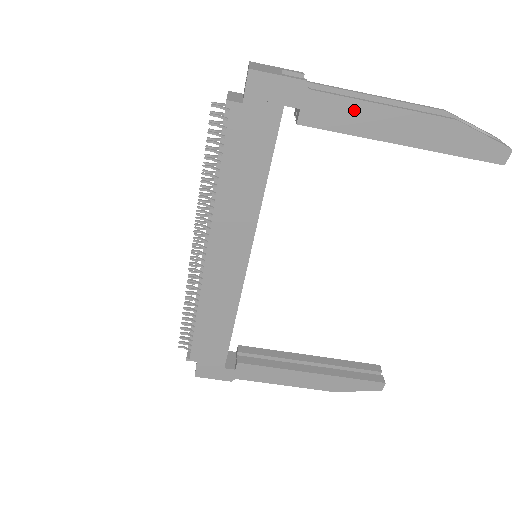
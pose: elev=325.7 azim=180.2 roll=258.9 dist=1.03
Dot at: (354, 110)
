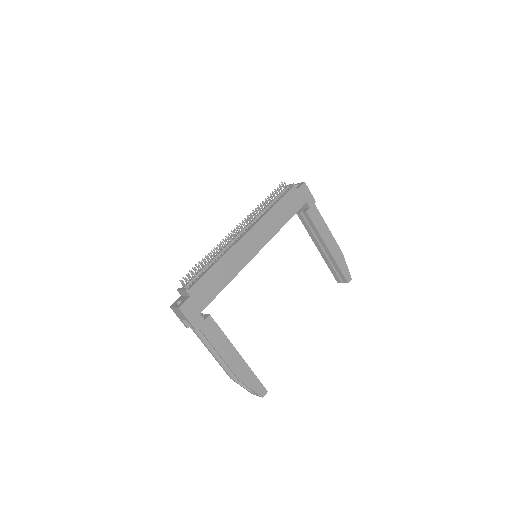
Dot at: (322, 223)
